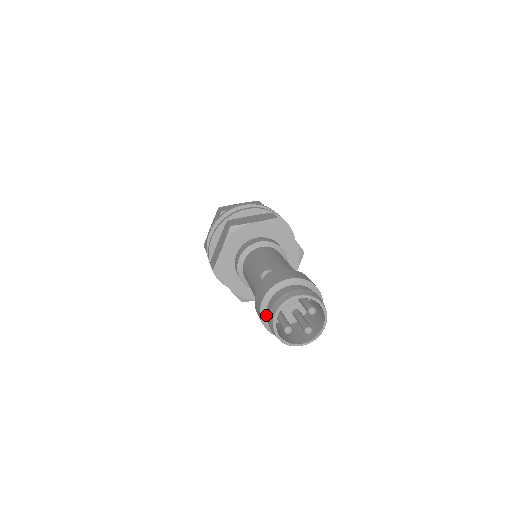
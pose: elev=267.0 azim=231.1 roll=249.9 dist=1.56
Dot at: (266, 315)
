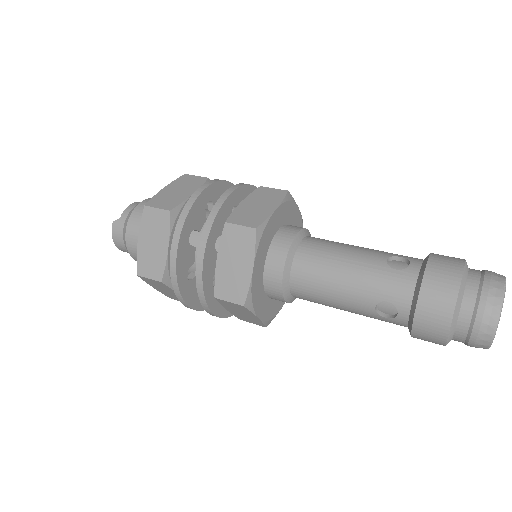
Dot at: occluded
